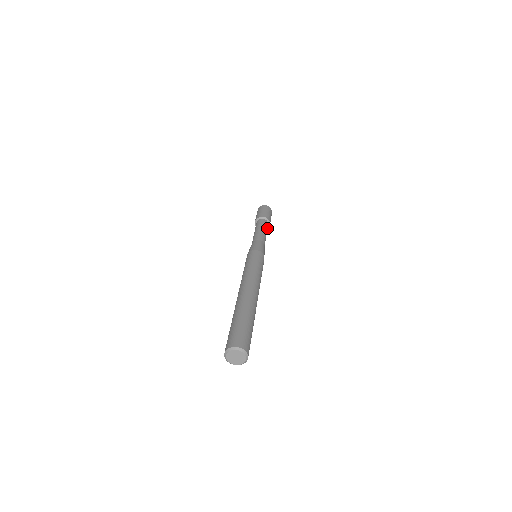
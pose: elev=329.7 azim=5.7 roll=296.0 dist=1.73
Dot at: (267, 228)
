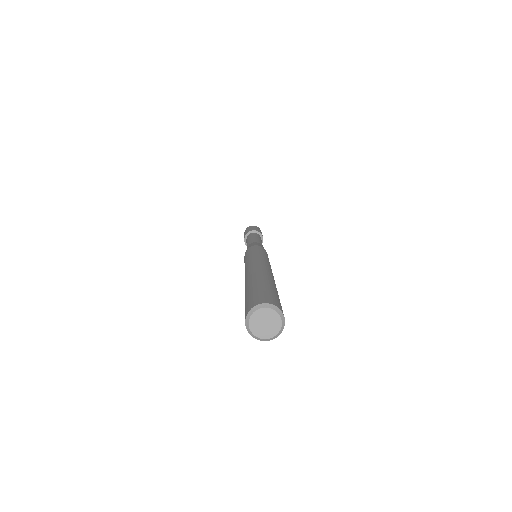
Dot at: occluded
